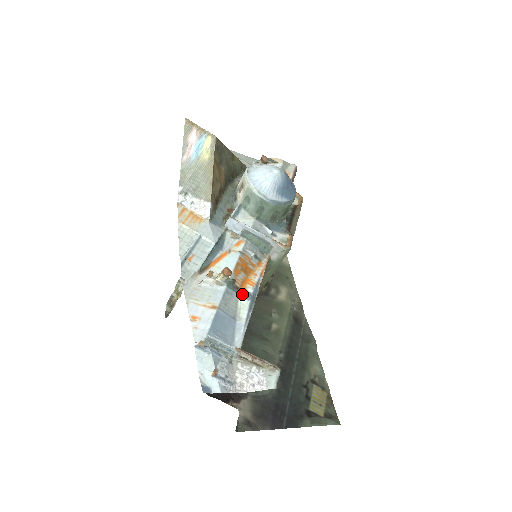
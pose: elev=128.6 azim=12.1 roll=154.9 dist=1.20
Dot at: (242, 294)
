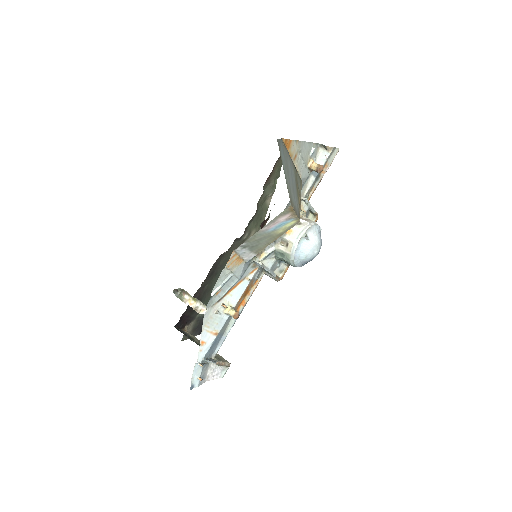
Dot at: occluded
